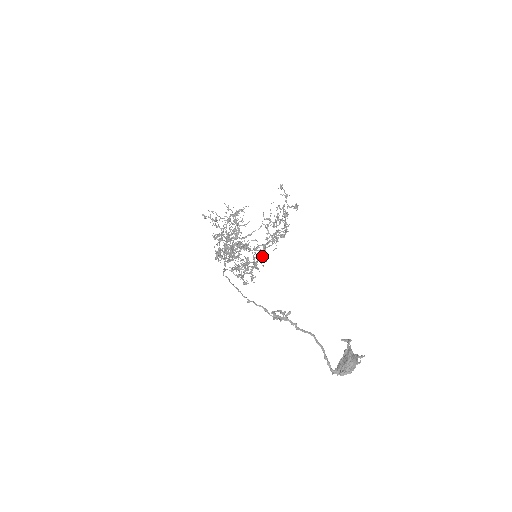
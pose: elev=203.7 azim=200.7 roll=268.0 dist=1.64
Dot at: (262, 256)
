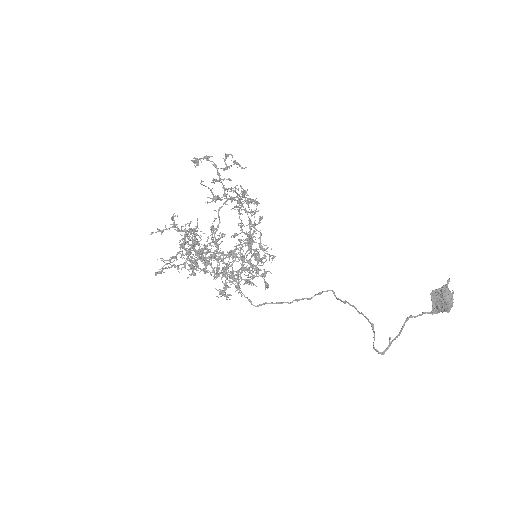
Dot at: occluded
